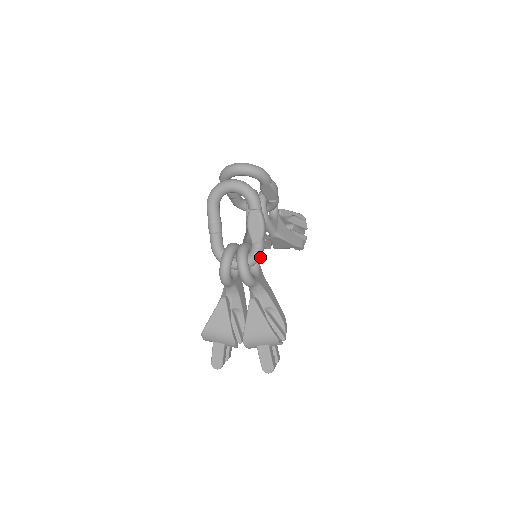
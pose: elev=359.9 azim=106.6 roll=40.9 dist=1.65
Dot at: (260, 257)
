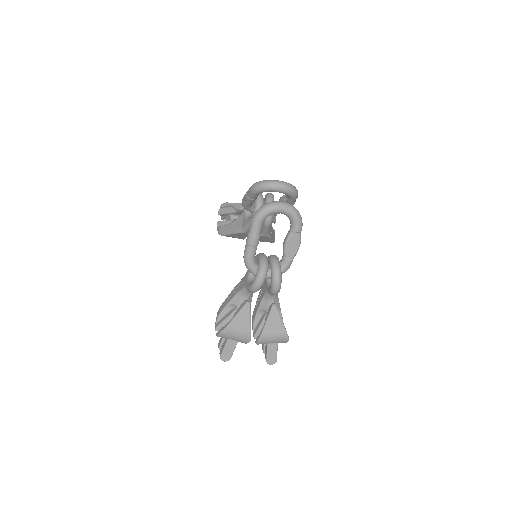
Dot at: (286, 270)
